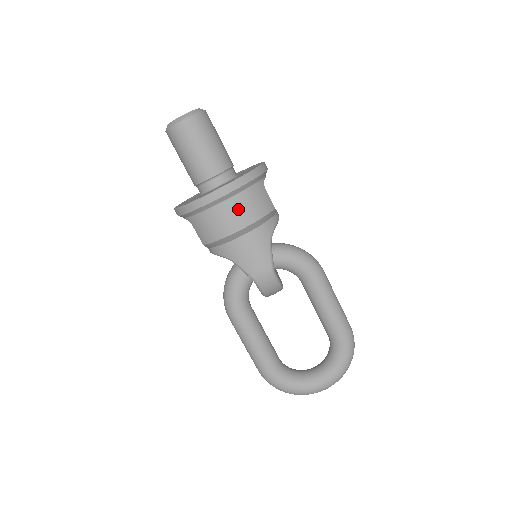
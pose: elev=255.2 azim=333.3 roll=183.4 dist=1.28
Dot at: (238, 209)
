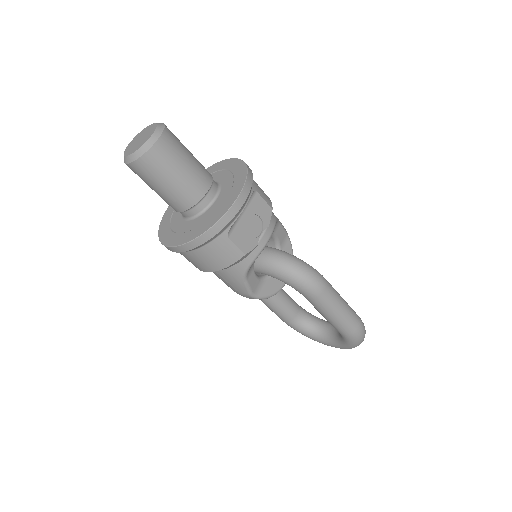
Dot at: (198, 260)
